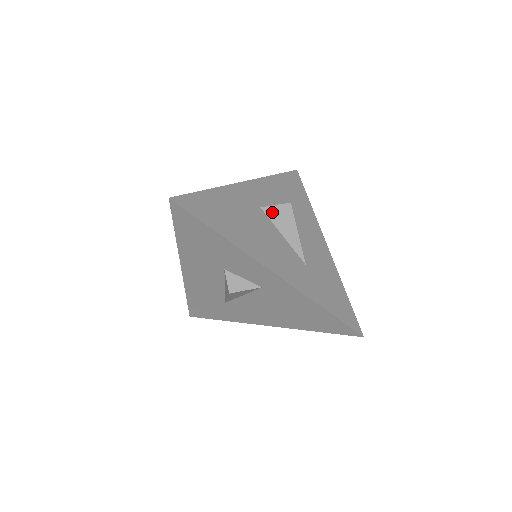
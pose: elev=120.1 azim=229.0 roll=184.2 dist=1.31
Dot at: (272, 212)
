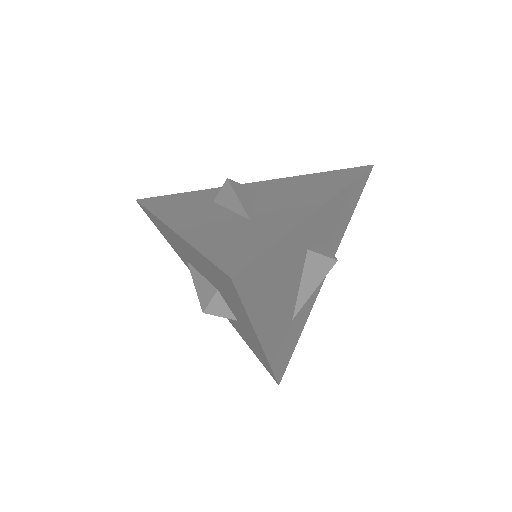
Dot at: (313, 260)
